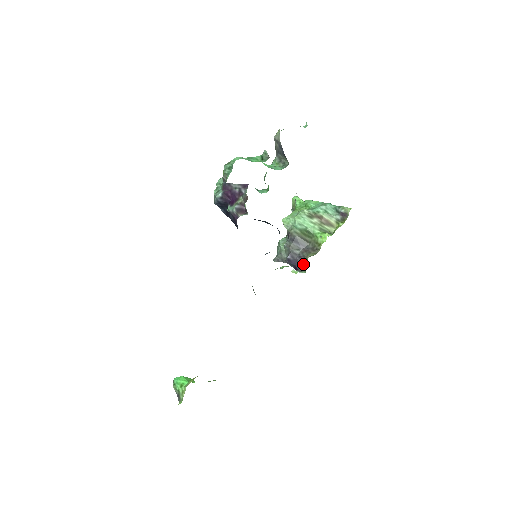
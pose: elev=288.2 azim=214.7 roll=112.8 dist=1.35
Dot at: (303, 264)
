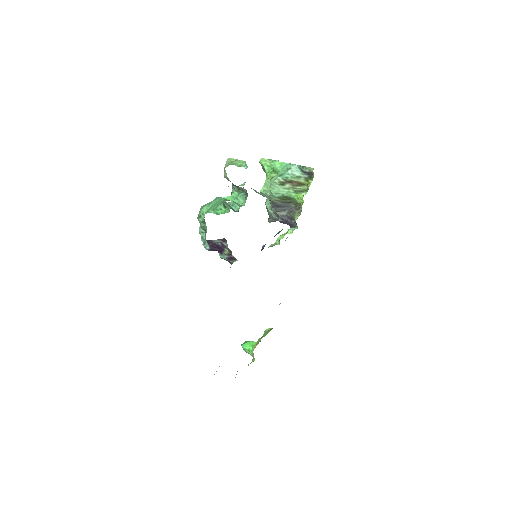
Dot at: (293, 222)
